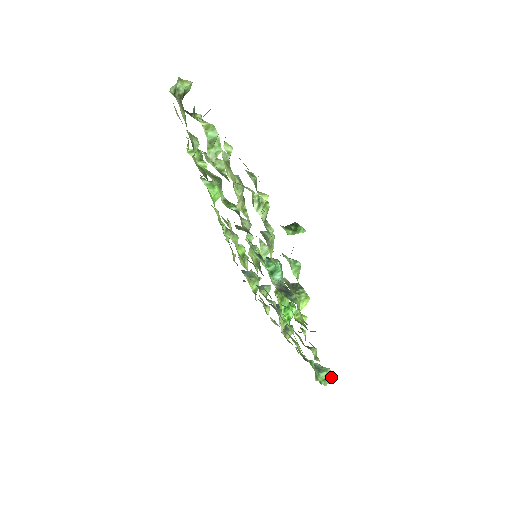
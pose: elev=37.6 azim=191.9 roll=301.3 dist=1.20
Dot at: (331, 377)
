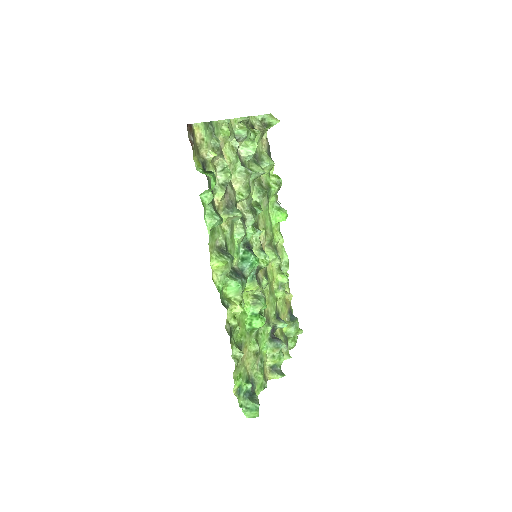
Dot at: (254, 413)
